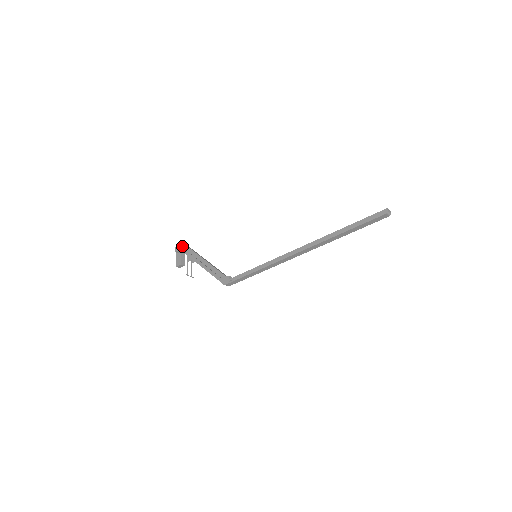
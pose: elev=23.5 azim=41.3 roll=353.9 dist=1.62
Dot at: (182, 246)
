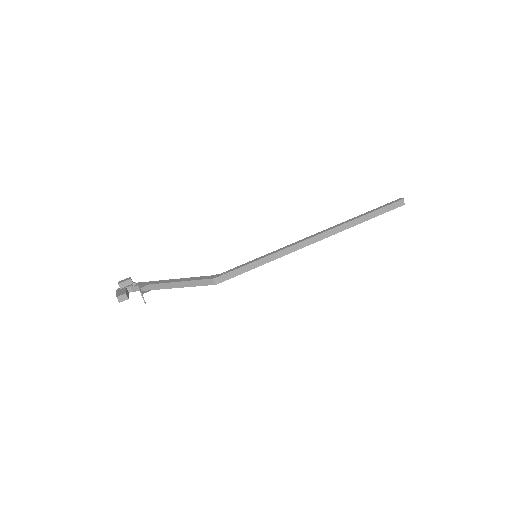
Dot at: (131, 279)
